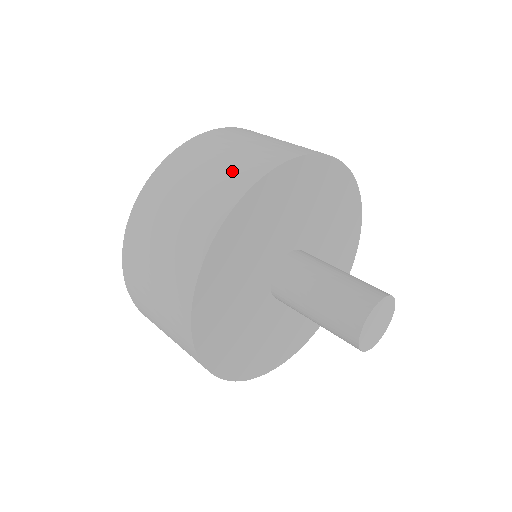
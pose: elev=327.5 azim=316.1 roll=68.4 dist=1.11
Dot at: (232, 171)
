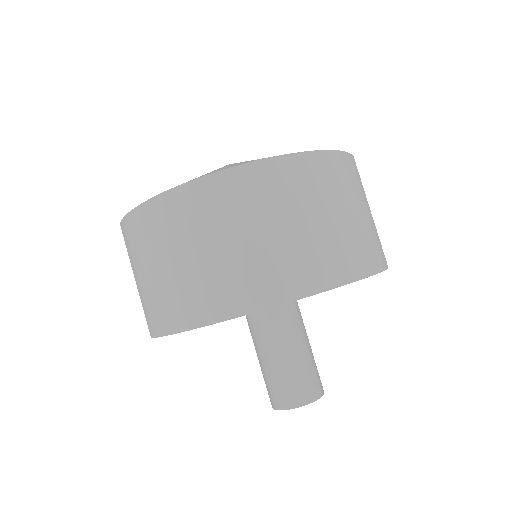
Dot at: (158, 300)
